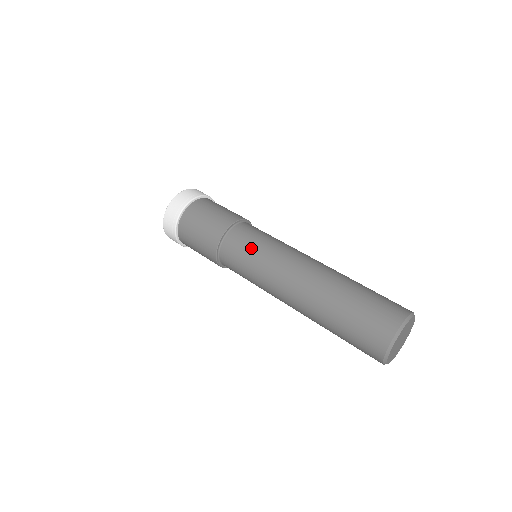
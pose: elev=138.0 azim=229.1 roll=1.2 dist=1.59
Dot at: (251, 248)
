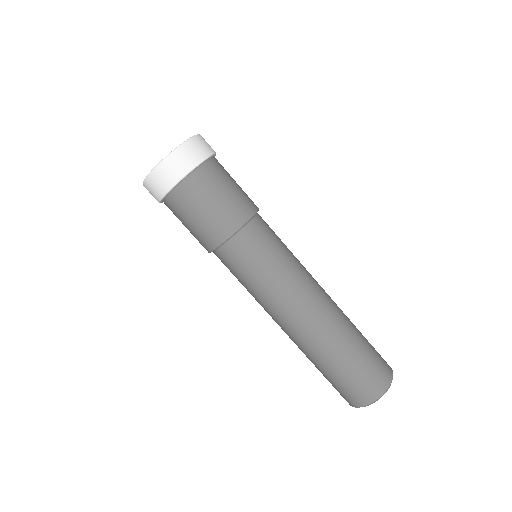
Dot at: (243, 279)
